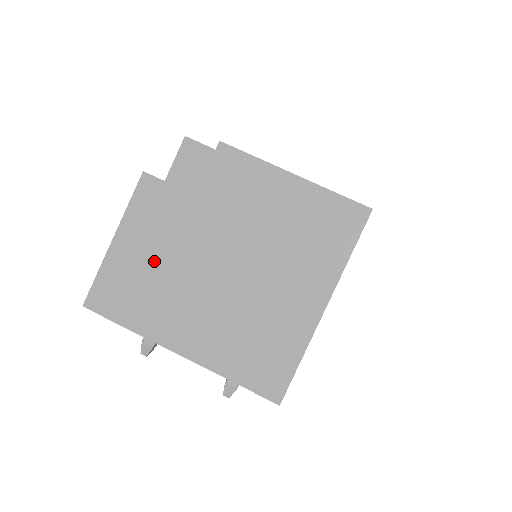
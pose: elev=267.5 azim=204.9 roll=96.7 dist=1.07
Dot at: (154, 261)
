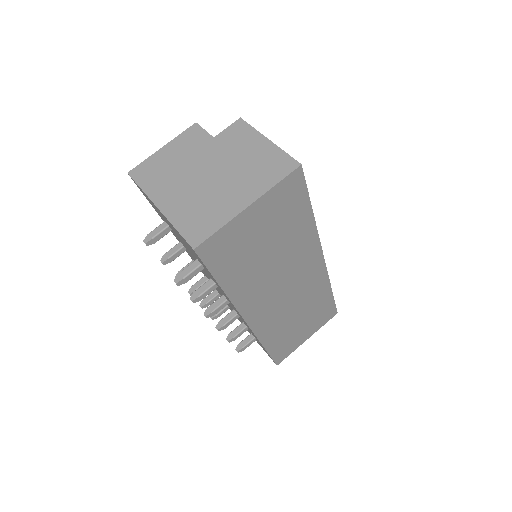
Dot at: (175, 161)
